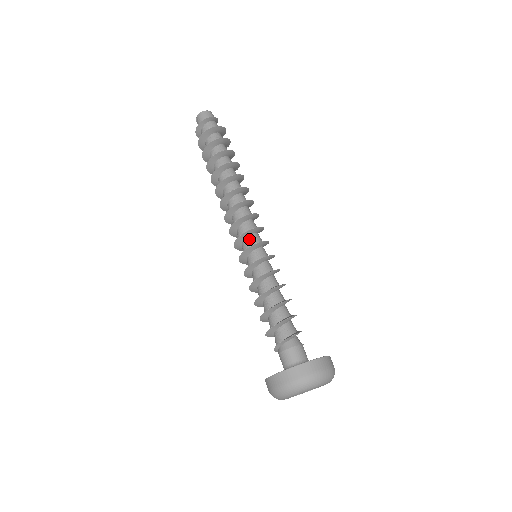
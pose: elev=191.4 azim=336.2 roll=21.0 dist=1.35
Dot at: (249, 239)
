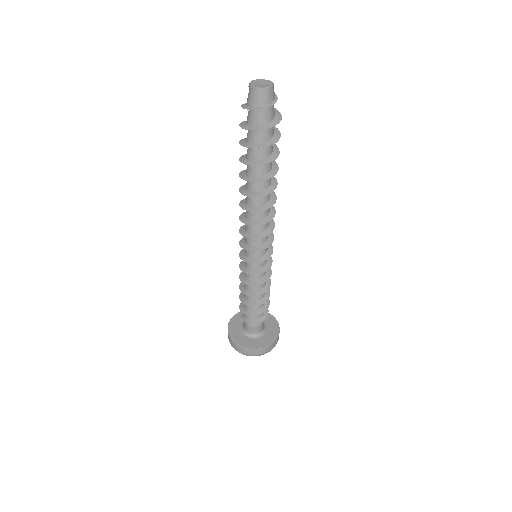
Dot at: (255, 251)
